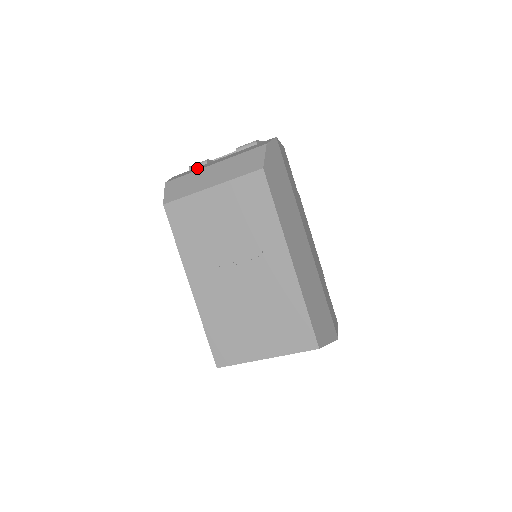
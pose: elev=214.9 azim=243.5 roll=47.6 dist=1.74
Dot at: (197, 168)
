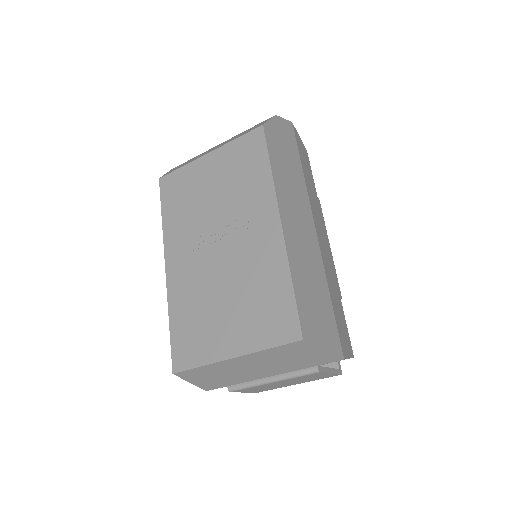
Dot at: occluded
